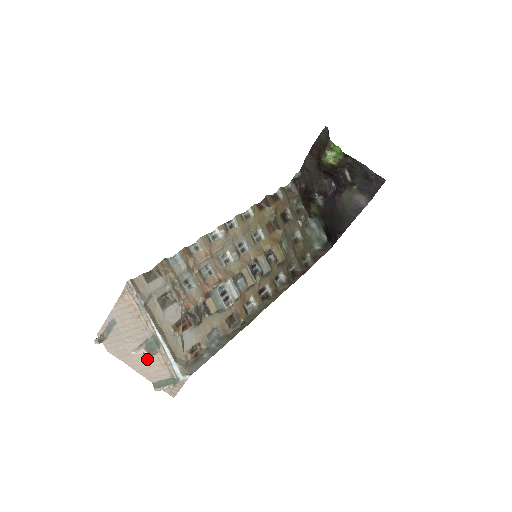
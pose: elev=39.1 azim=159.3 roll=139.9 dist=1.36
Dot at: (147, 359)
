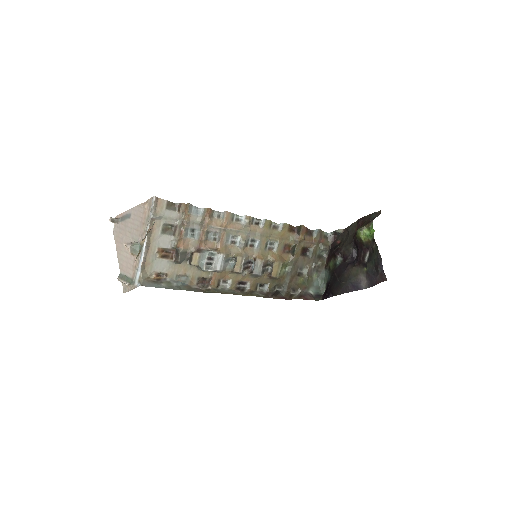
Dot at: (129, 255)
